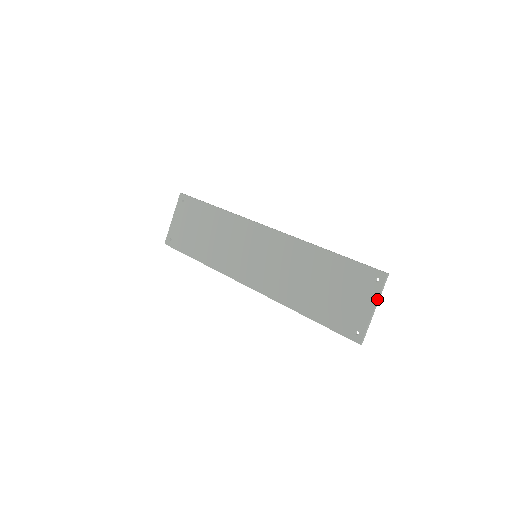
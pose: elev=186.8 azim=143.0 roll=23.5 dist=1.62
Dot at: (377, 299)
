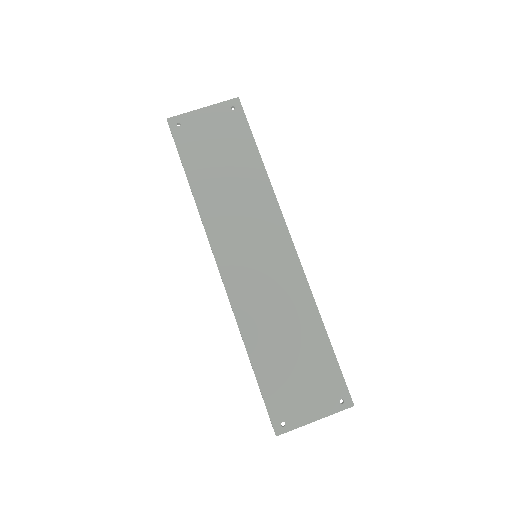
Dot at: (327, 416)
